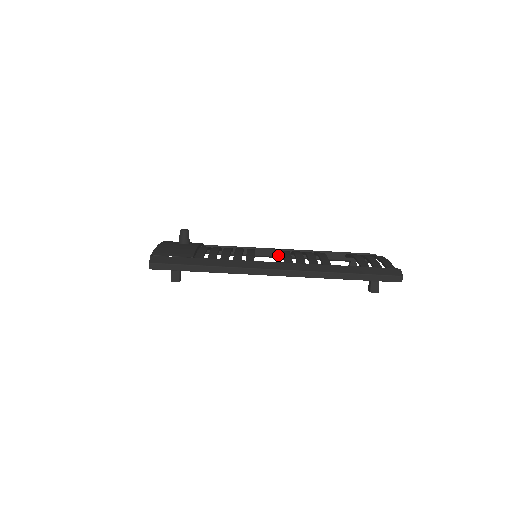
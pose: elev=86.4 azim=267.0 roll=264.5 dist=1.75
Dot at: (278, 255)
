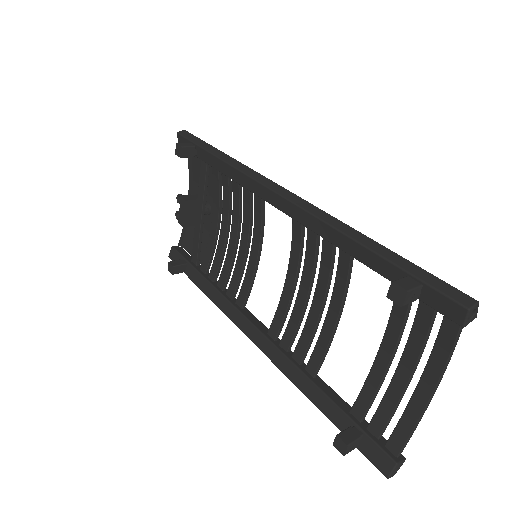
Dot at: (263, 331)
